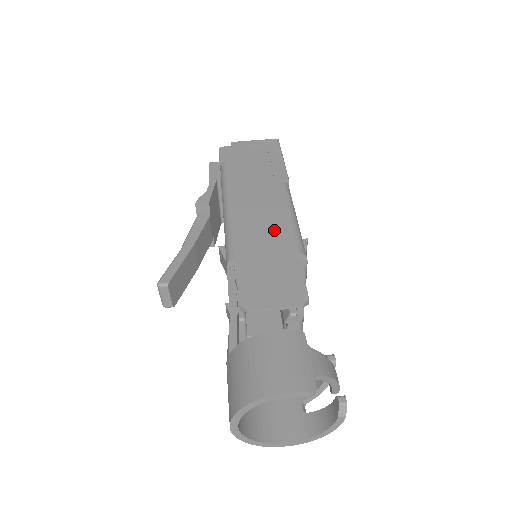
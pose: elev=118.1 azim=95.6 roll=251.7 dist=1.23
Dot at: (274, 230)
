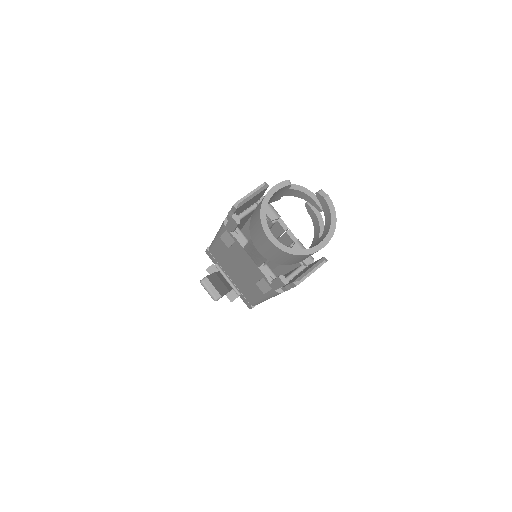
Dot at: occluded
